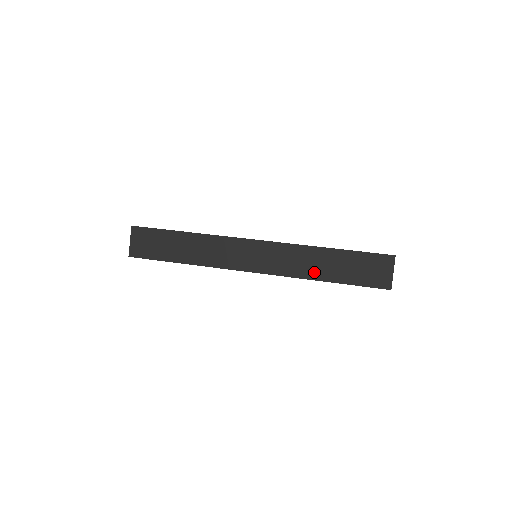
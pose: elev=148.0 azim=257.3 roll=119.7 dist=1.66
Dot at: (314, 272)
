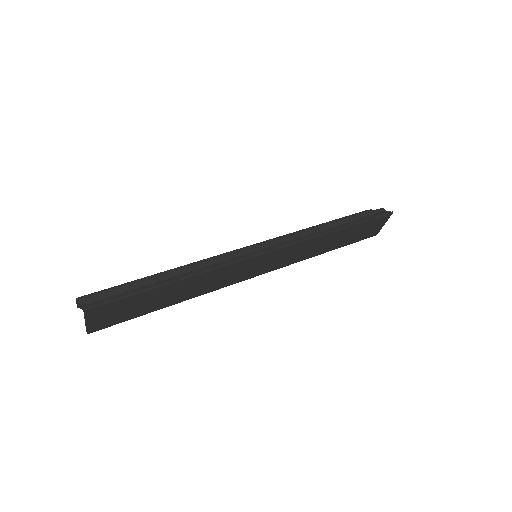
Dot at: (319, 251)
